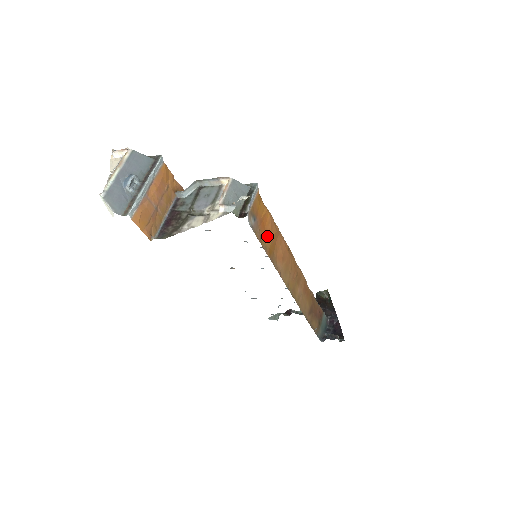
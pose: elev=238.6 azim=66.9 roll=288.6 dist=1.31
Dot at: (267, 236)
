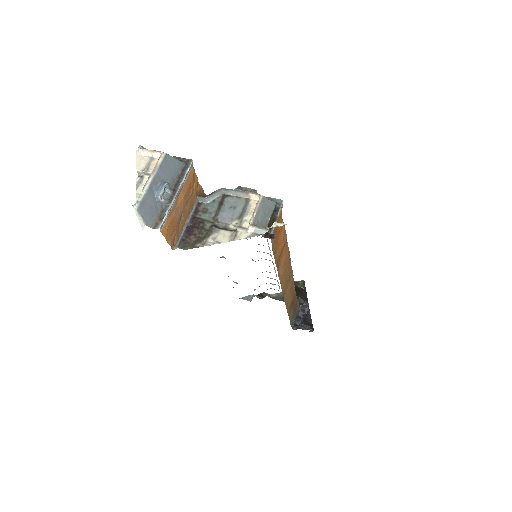
Dot at: (278, 247)
